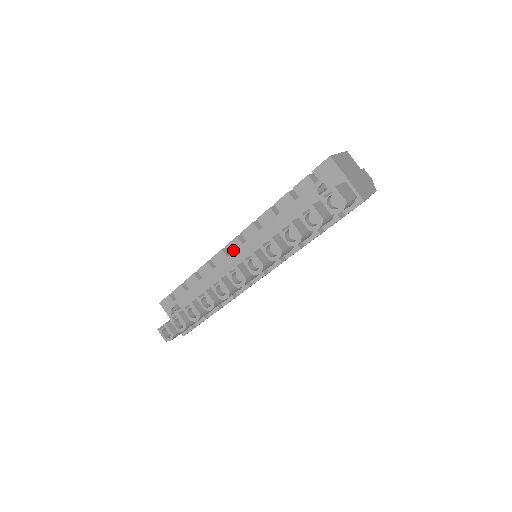
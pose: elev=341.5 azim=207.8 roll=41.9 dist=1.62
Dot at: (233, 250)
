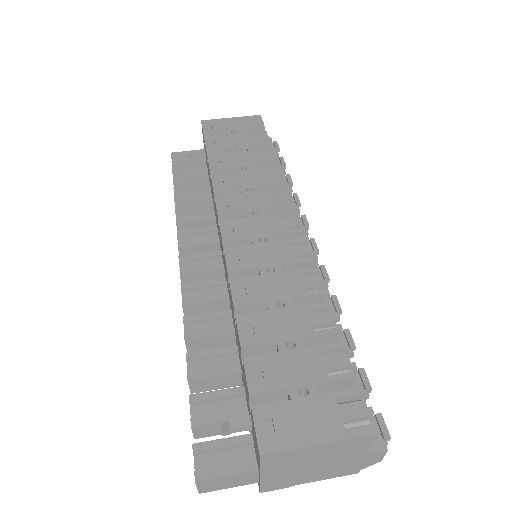
Dot at: (220, 236)
